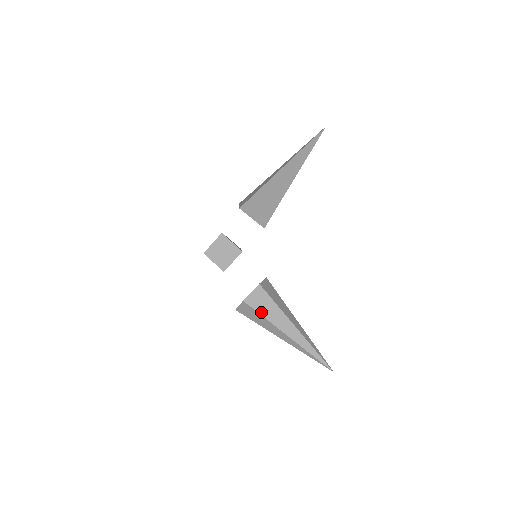
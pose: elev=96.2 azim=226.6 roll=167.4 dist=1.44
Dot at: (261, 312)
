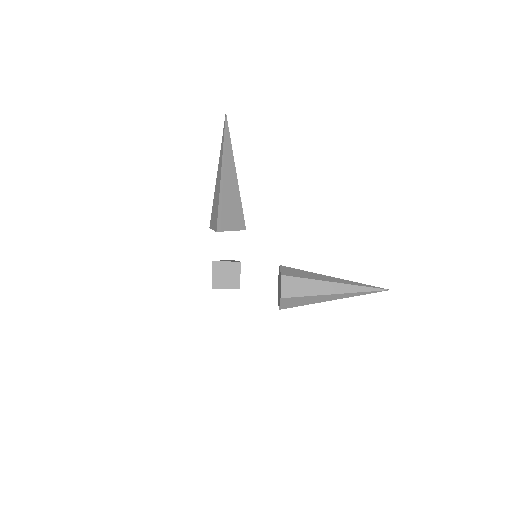
Dot at: (301, 294)
